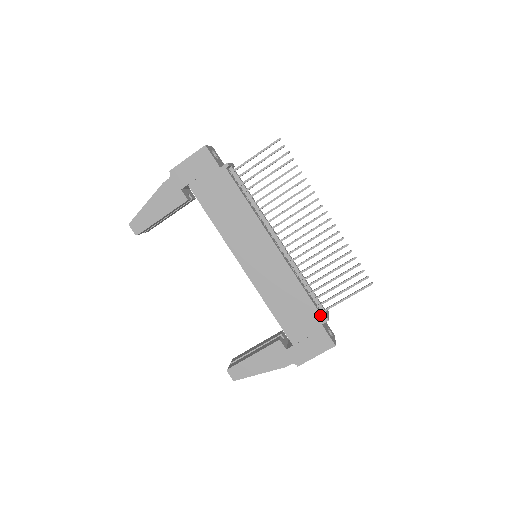
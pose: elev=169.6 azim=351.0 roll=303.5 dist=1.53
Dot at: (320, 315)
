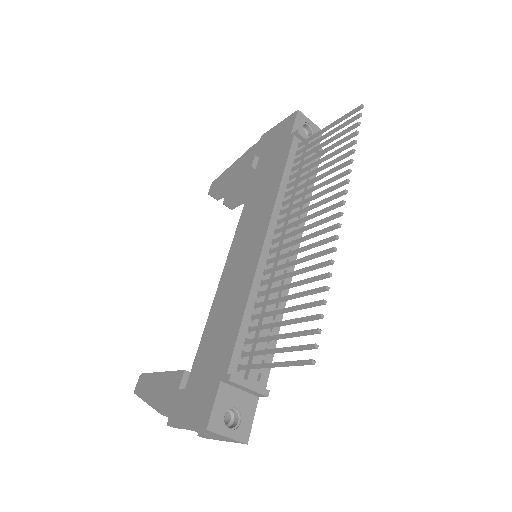
Dot at: (229, 364)
